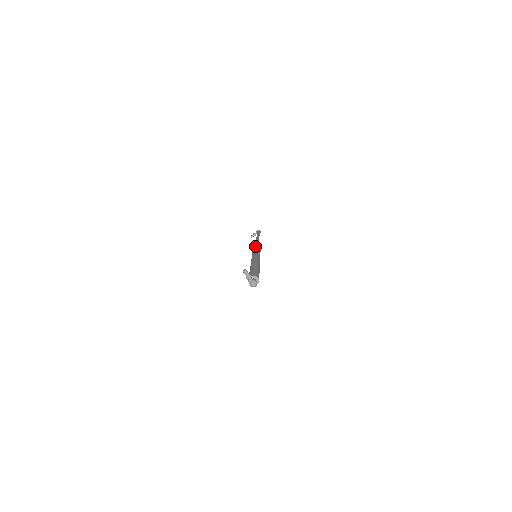
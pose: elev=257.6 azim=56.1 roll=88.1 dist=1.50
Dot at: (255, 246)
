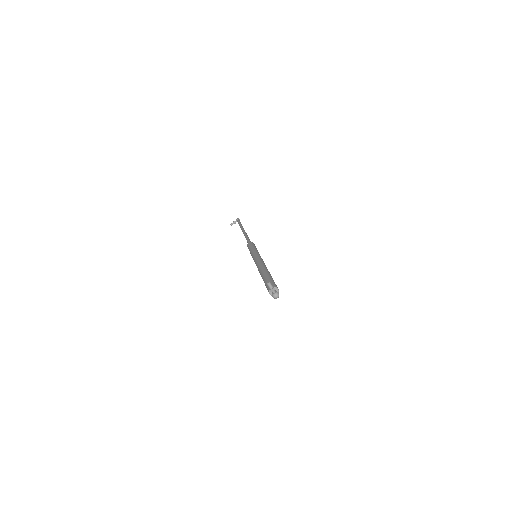
Dot at: (250, 243)
